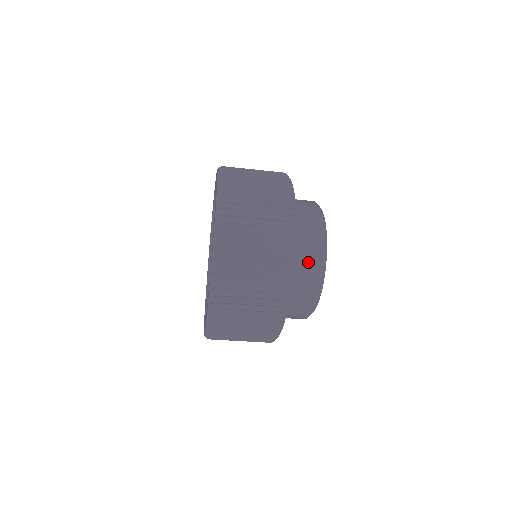
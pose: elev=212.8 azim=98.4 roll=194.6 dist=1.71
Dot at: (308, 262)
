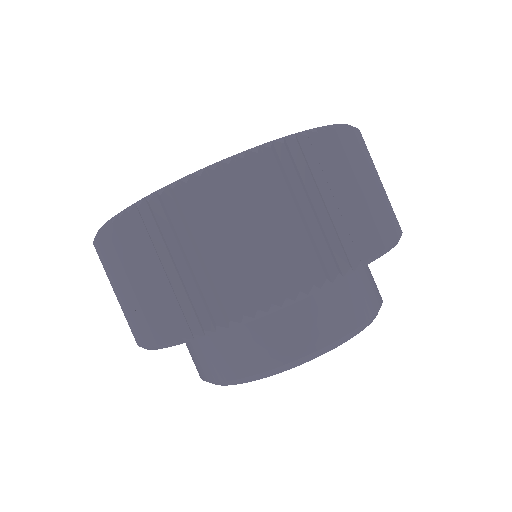
Dot at: (370, 287)
